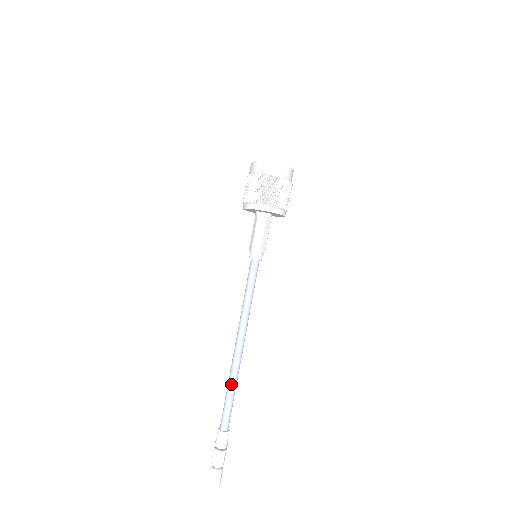
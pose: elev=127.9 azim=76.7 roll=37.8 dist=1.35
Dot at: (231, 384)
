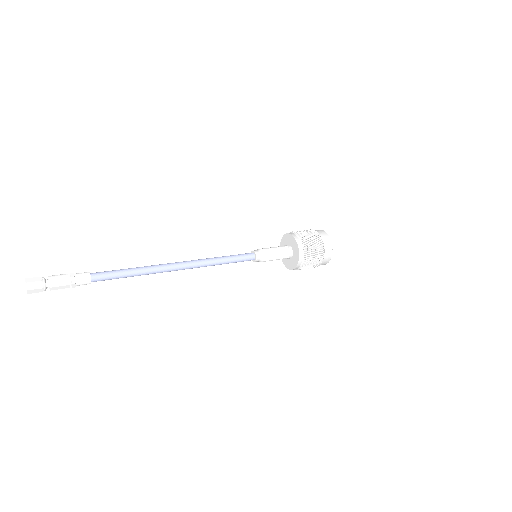
Dot at: (141, 268)
